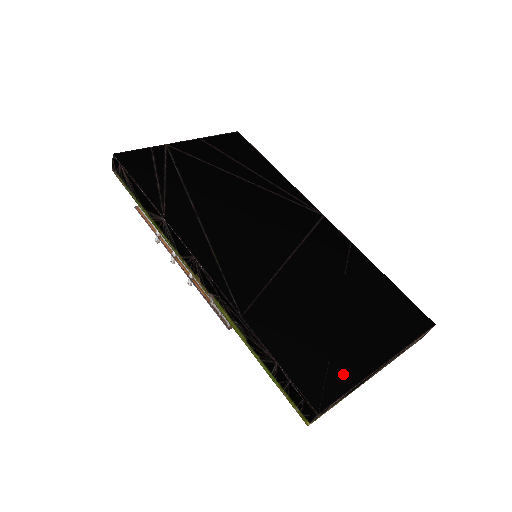
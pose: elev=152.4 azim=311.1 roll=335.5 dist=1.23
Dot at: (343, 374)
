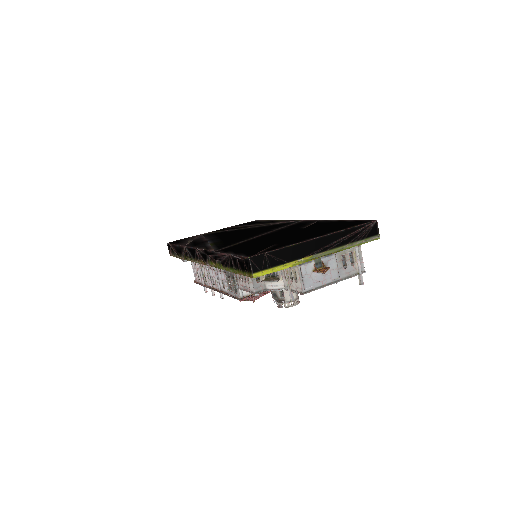
Dot at: (279, 246)
